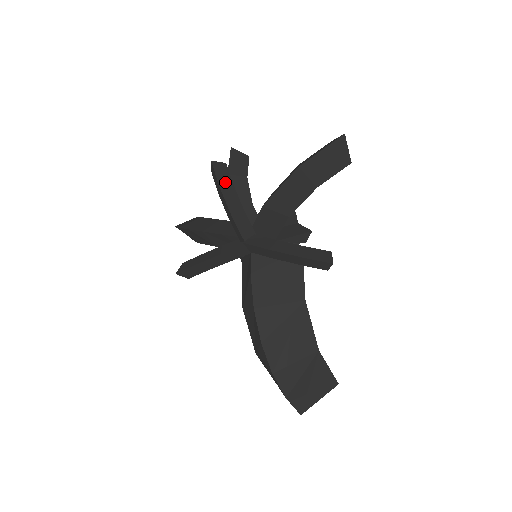
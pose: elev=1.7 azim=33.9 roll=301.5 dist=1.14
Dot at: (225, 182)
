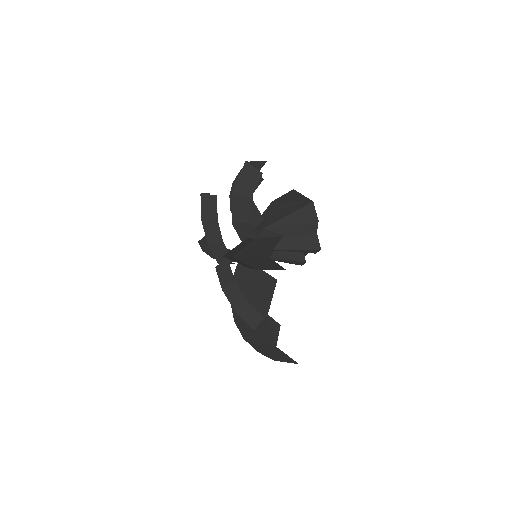
Dot at: (209, 216)
